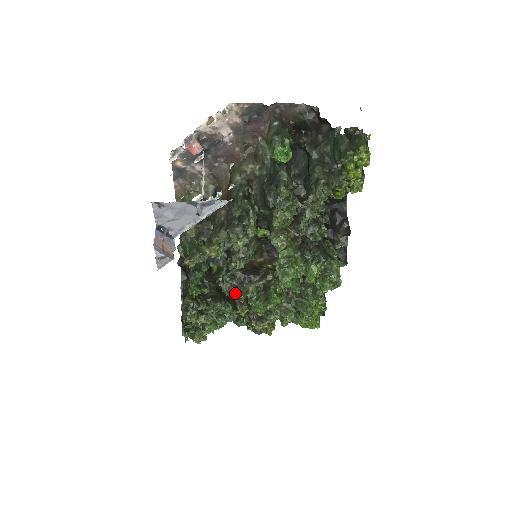
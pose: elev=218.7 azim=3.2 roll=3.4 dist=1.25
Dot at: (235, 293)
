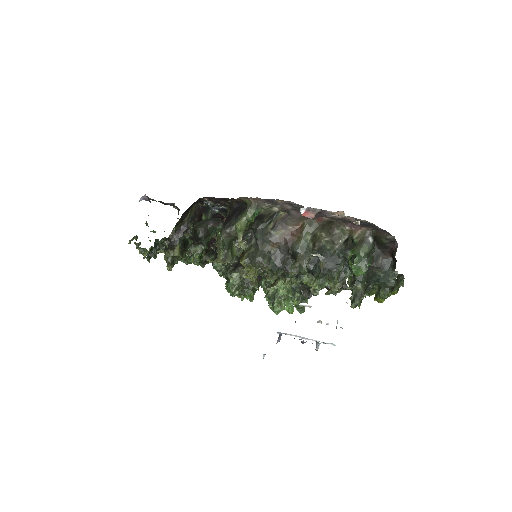
Dot at: (223, 274)
